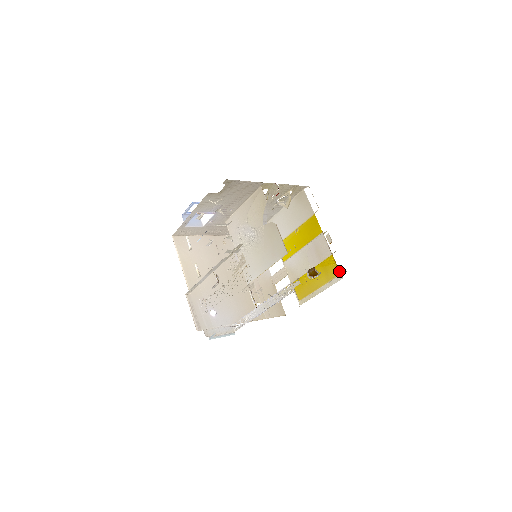
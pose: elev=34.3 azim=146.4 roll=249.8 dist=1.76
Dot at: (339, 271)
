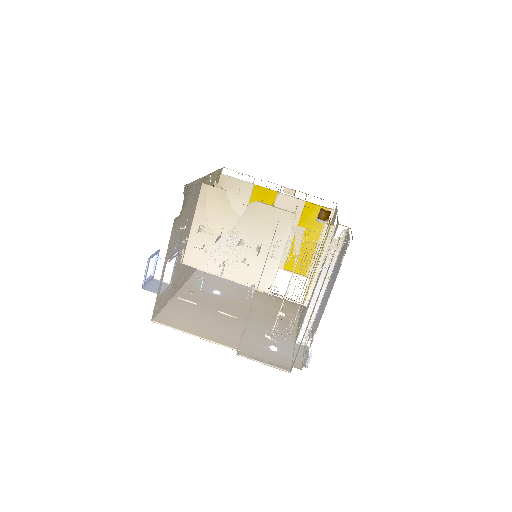
Dot at: (326, 208)
